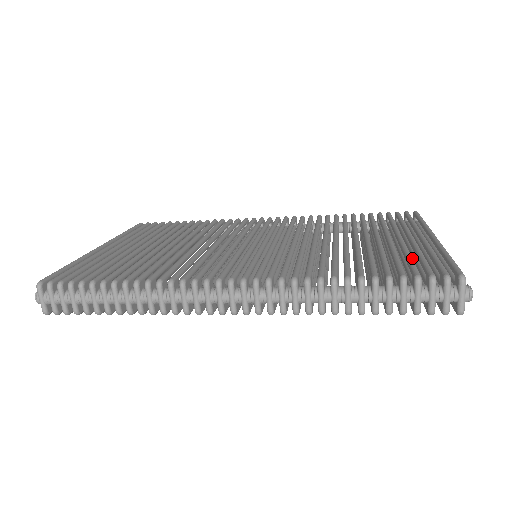
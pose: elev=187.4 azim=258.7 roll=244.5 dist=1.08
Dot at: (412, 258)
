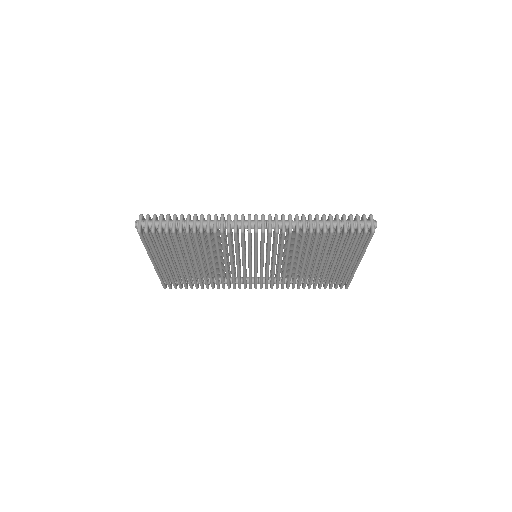
Dot at: occluded
